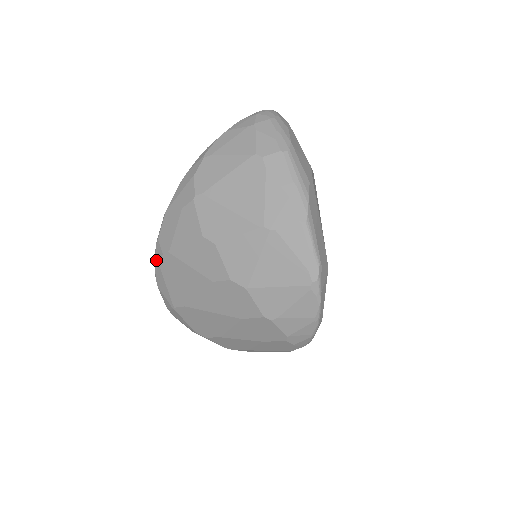
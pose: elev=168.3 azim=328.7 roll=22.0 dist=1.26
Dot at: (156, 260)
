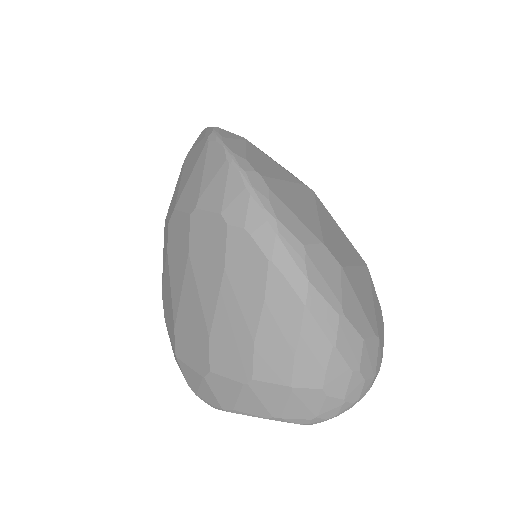
Dot at: occluded
